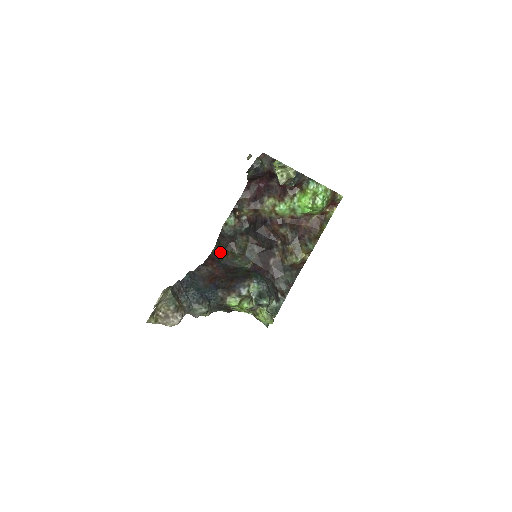
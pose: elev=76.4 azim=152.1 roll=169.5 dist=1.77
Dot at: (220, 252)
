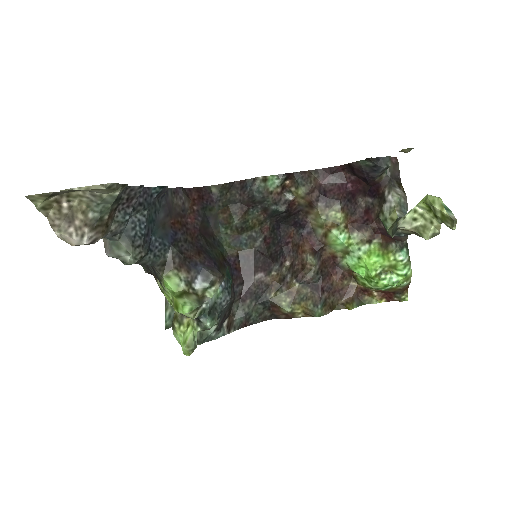
Dot at: (218, 198)
